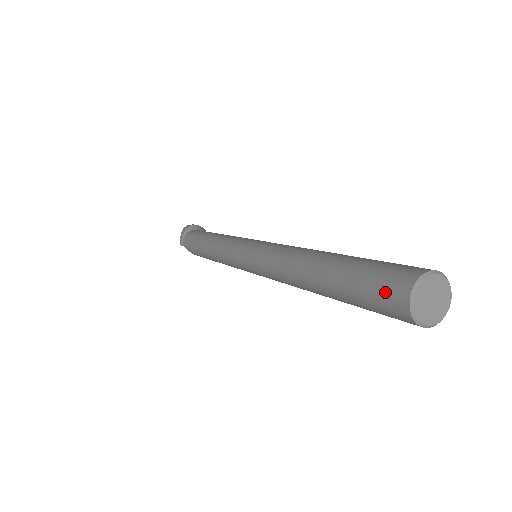
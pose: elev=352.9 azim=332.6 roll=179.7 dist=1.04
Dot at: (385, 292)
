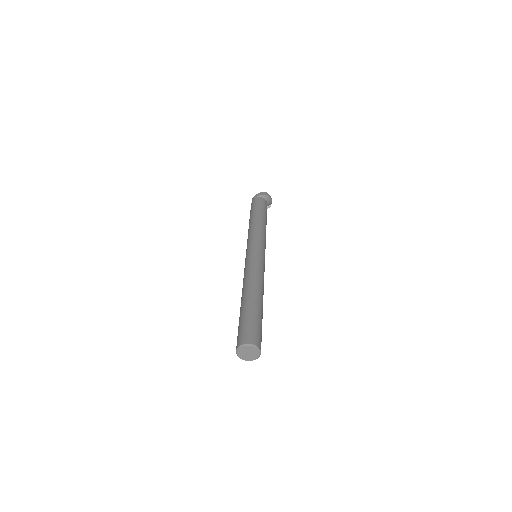
Dot at: (241, 335)
